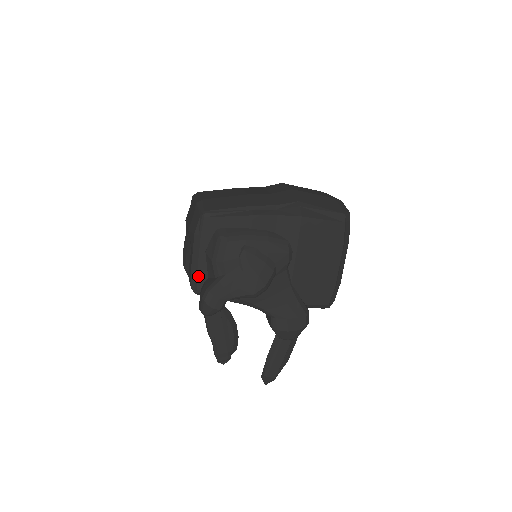
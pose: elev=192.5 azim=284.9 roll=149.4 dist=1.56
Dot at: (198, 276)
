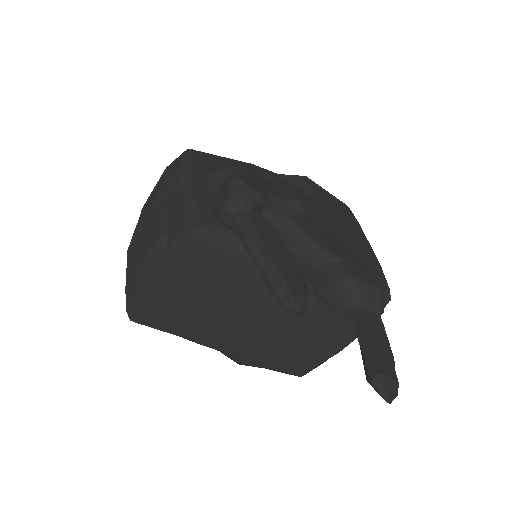
Dot at: (197, 204)
